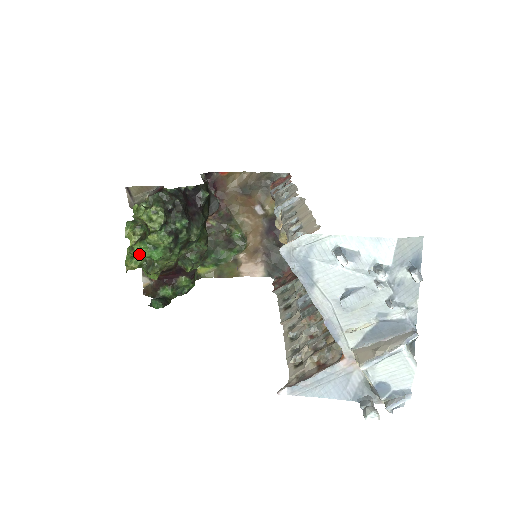
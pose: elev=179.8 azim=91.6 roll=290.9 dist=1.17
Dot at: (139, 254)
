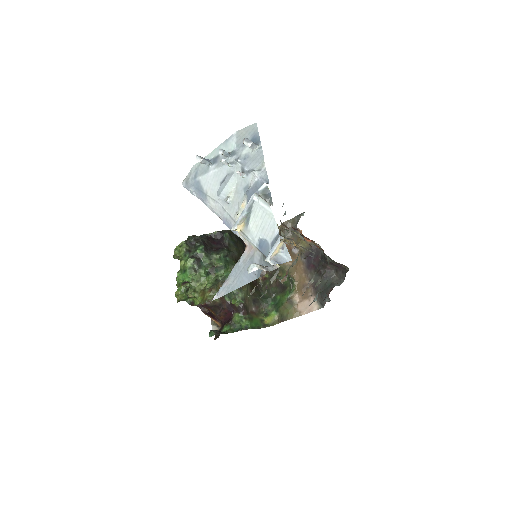
Dot at: (177, 280)
